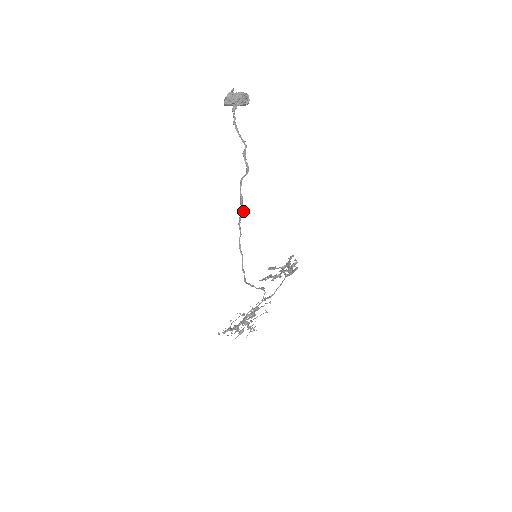
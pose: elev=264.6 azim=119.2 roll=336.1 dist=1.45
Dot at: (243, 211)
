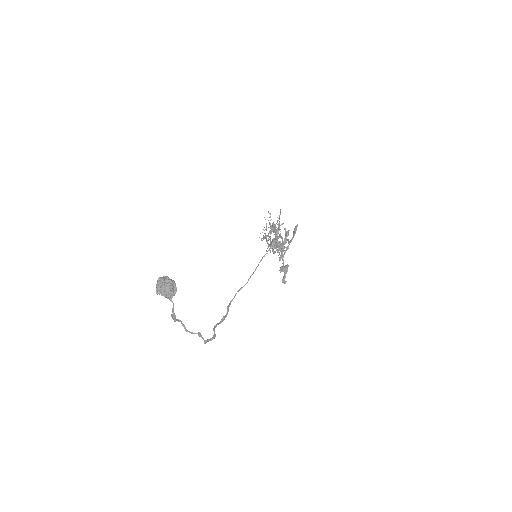
Dot at: occluded
